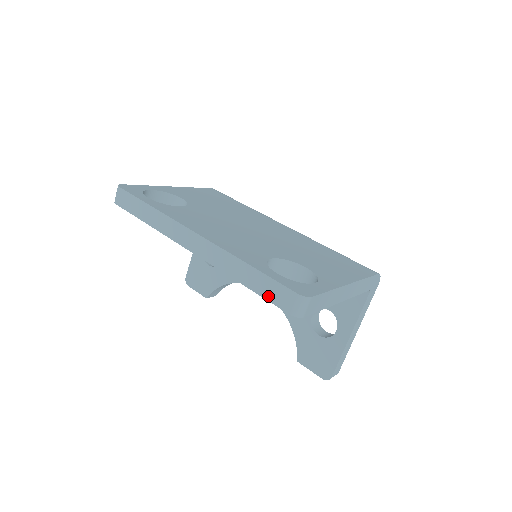
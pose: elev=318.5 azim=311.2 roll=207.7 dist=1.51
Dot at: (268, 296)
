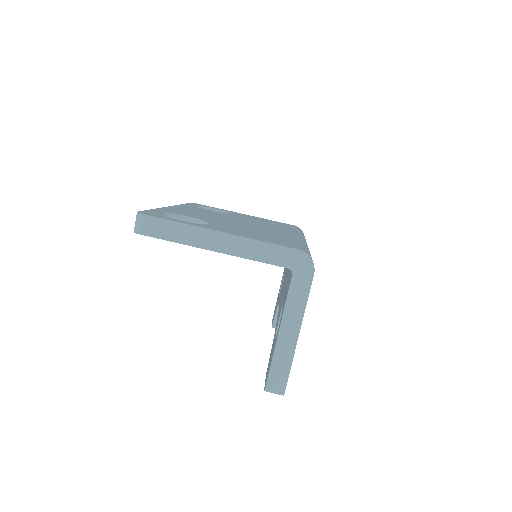
Dot at: occluded
